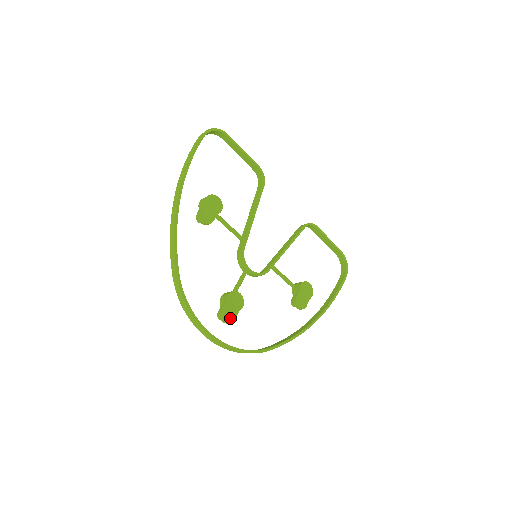
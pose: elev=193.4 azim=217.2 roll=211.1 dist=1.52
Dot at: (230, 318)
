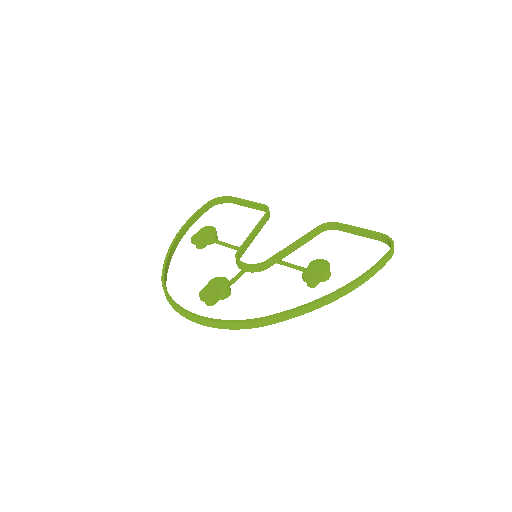
Dot at: (210, 295)
